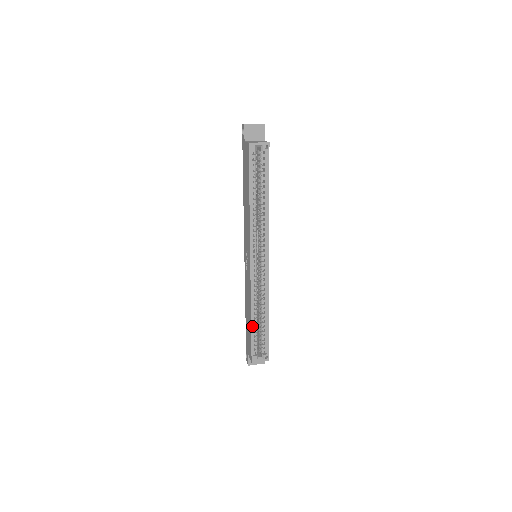
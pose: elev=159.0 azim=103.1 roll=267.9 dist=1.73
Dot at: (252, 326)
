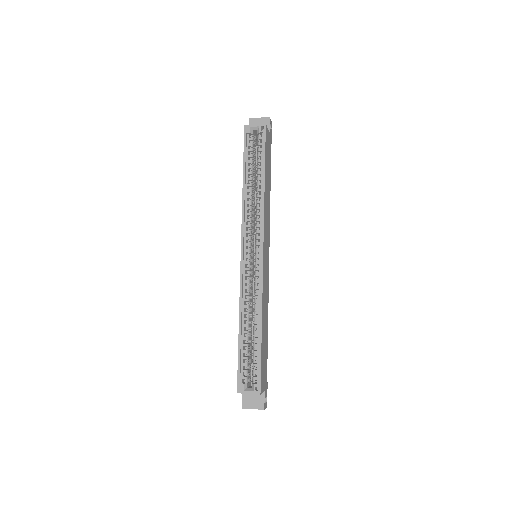
Dot at: (240, 338)
